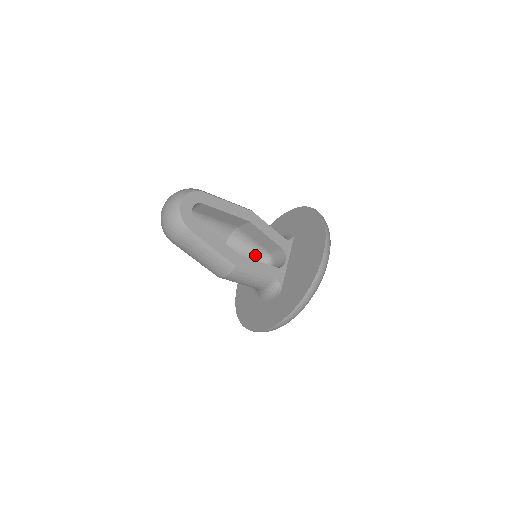
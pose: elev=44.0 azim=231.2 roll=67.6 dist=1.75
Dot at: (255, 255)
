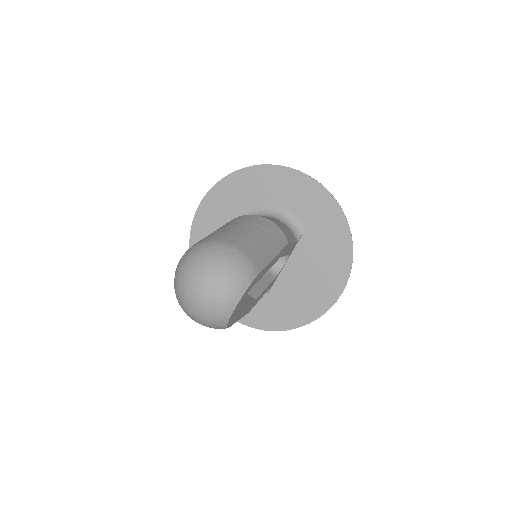
Dot at: occluded
